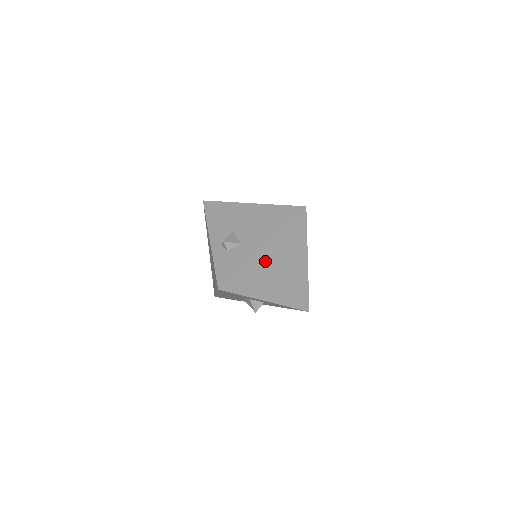
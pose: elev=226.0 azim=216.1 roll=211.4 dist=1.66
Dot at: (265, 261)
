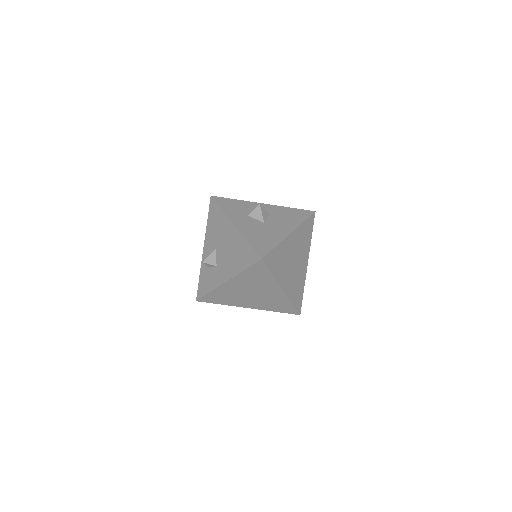
Dot at: (233, 289)
